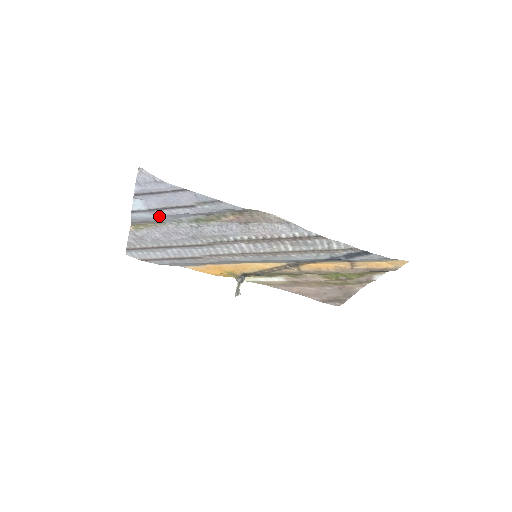
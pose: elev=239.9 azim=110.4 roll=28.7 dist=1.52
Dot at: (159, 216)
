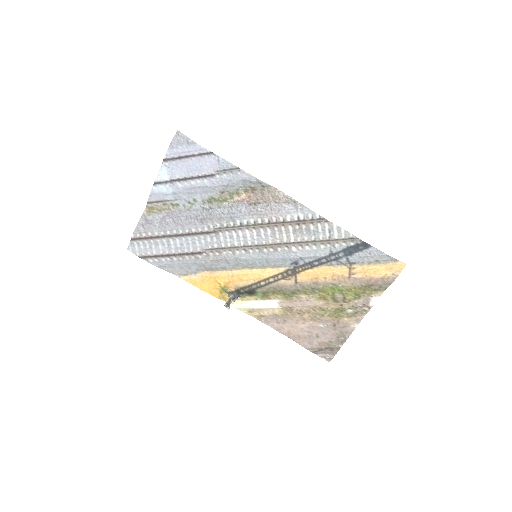
Dot at: (177, 191)
